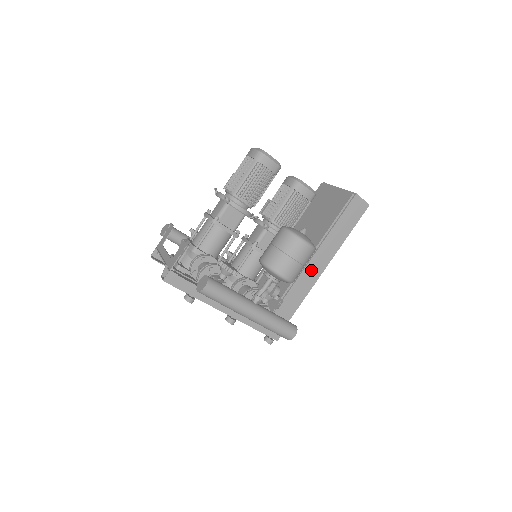
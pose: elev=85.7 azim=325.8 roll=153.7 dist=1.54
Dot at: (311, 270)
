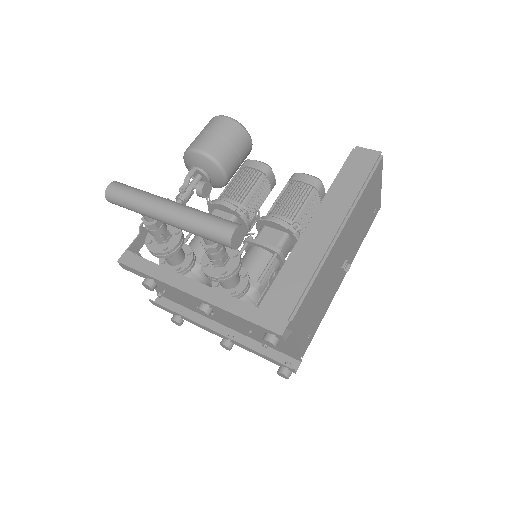
Dot at: (317, 232)
